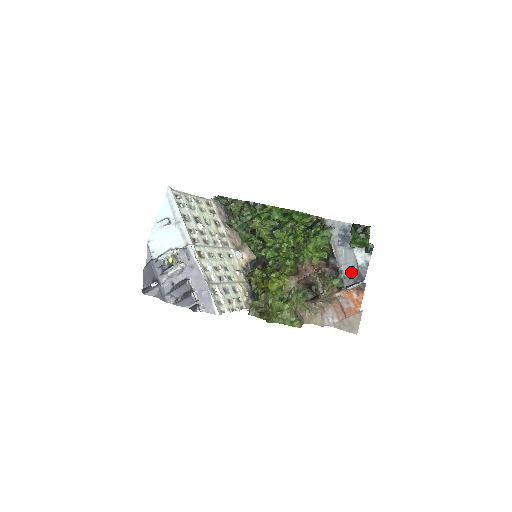
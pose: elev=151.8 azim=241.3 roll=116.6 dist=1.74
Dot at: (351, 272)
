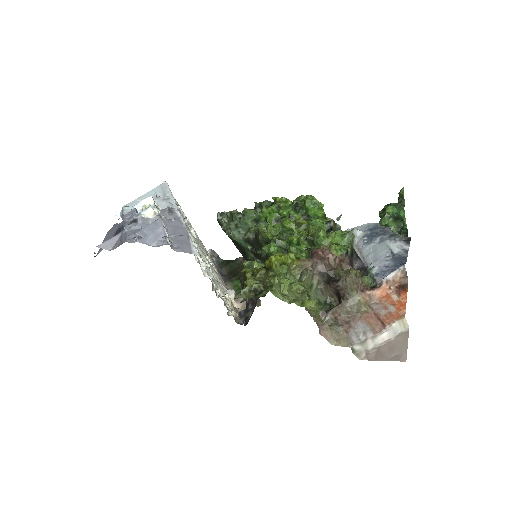
Dot at: (385, 264)
